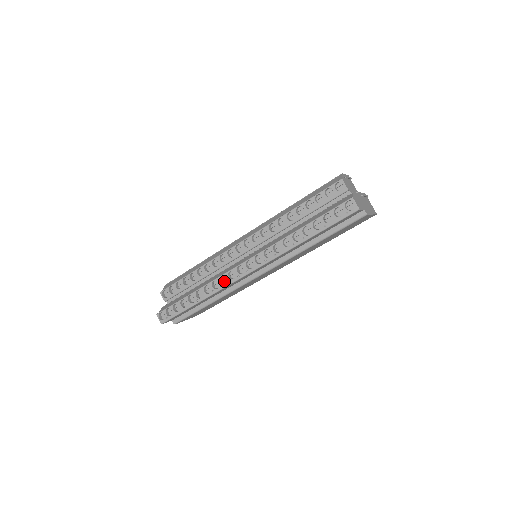
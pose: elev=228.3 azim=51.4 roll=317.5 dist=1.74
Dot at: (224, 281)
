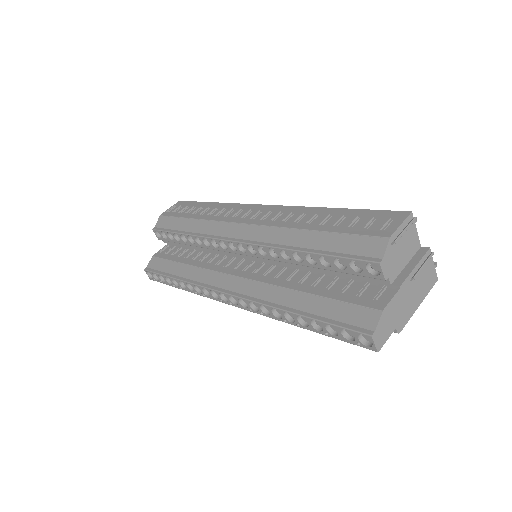
Dot at: occluded
